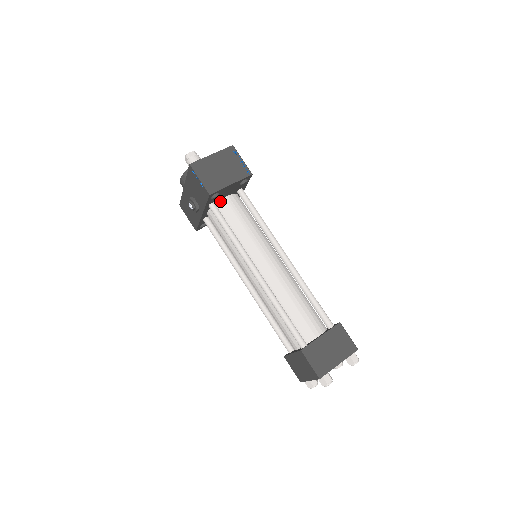
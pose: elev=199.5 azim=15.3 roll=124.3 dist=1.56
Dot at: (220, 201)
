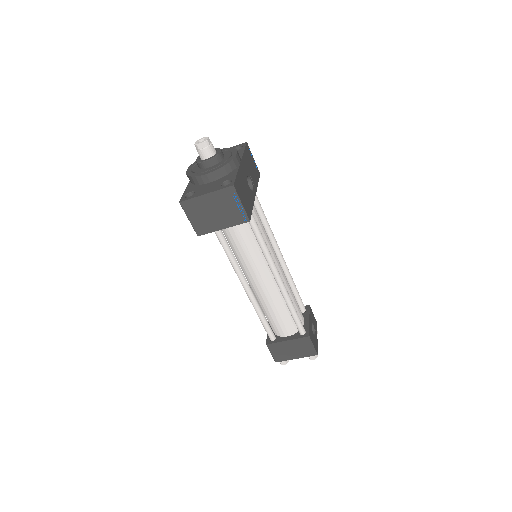
Dot at: occluded
